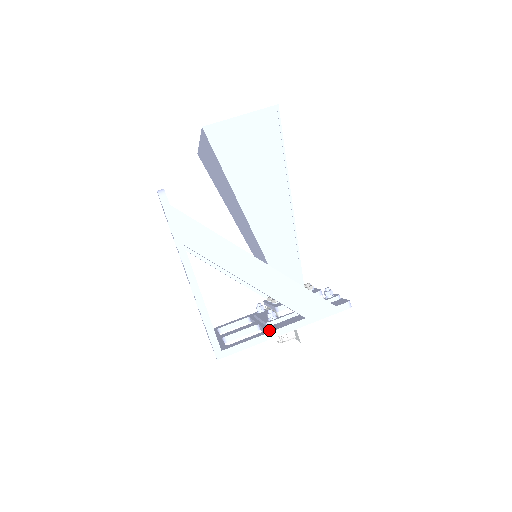
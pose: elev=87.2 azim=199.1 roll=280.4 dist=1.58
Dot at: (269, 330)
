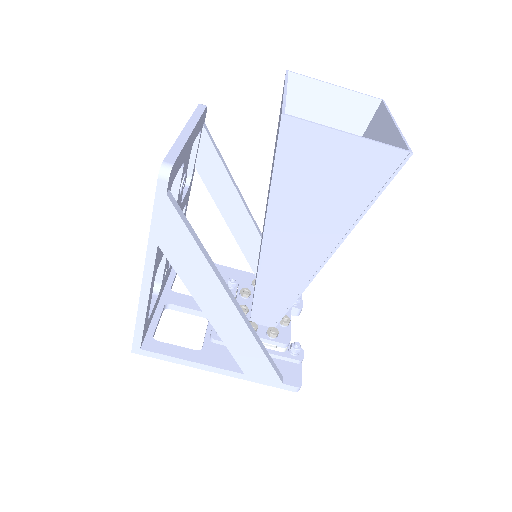
Dot at: (203, 357)
